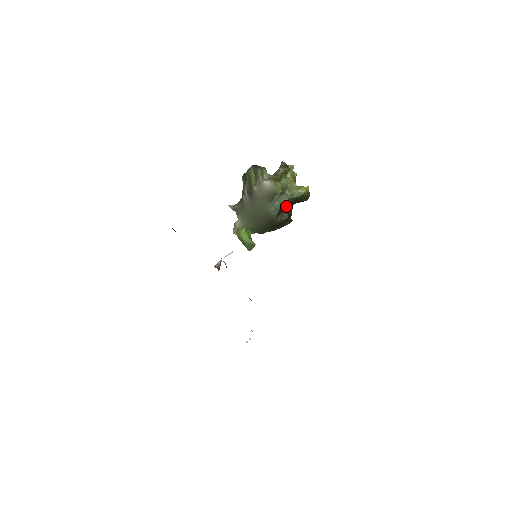
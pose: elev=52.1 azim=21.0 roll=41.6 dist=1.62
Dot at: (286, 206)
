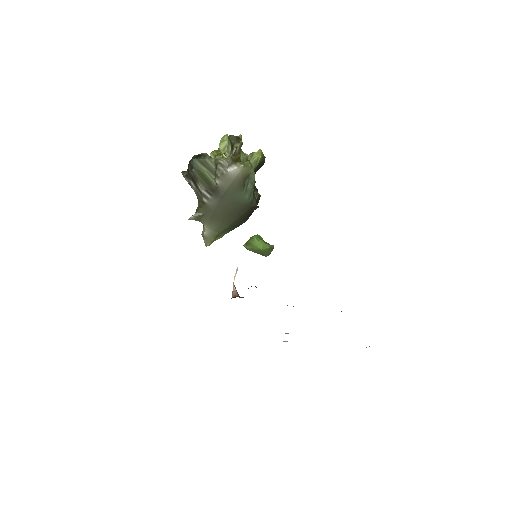
Dot at: occluded
